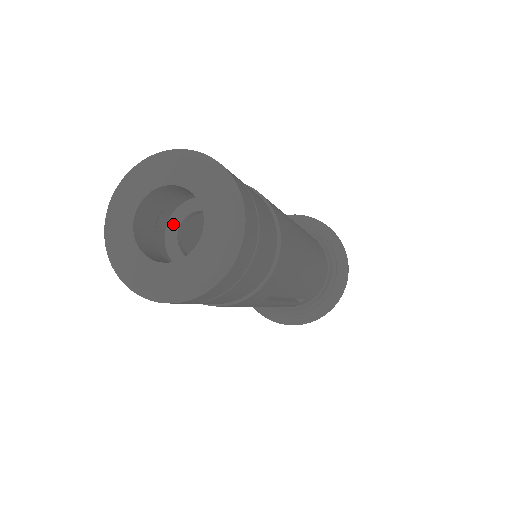
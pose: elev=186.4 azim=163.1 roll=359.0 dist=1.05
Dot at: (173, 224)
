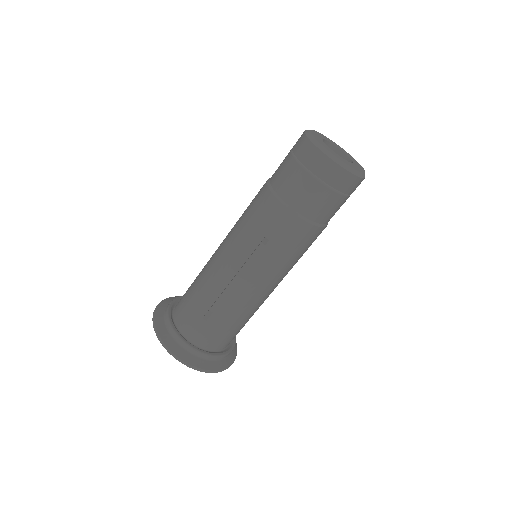
Dot at: occluded
